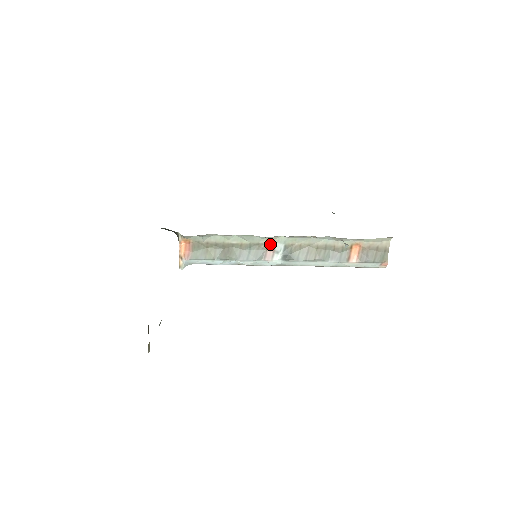
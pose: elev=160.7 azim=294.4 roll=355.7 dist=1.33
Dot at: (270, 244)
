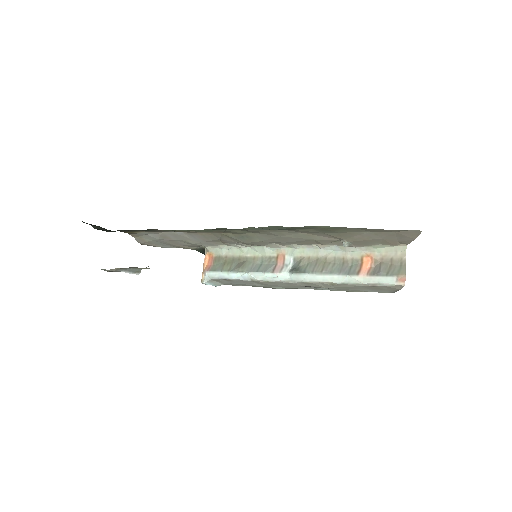
Dot at: (280, 257)
